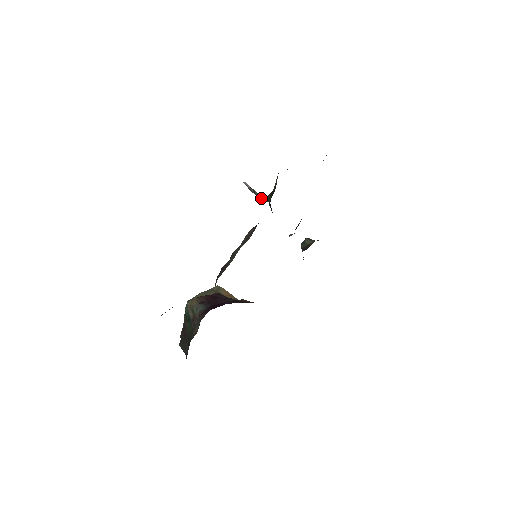
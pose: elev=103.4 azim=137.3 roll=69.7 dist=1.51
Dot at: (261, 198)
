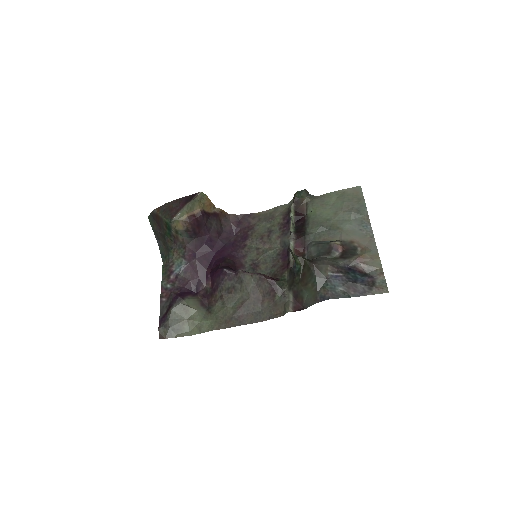
Dot at: (292, 254)
